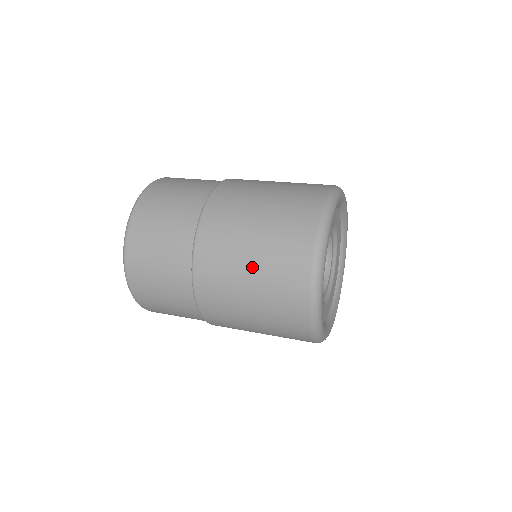
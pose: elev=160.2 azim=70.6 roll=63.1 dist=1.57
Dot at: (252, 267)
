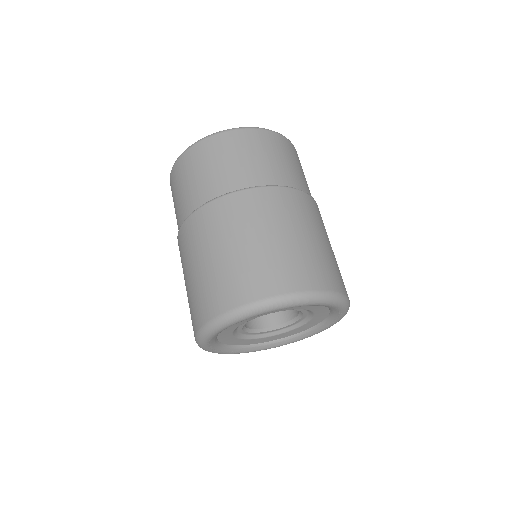
Dot at: (188, 279)
